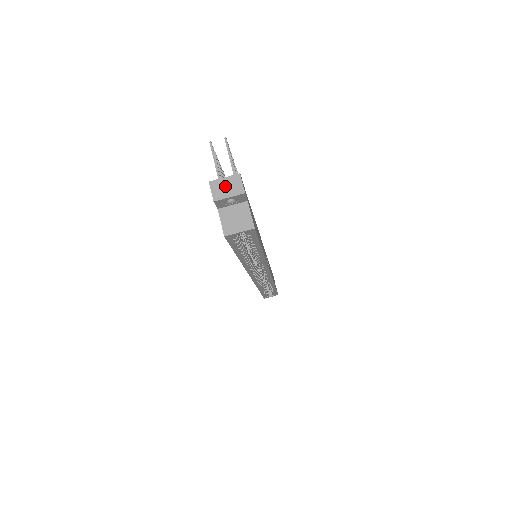
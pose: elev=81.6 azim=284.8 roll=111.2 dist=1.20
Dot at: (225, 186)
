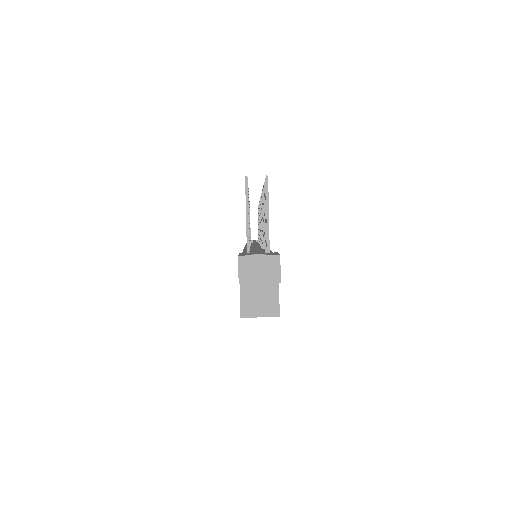
Dot at: (257, 267)
